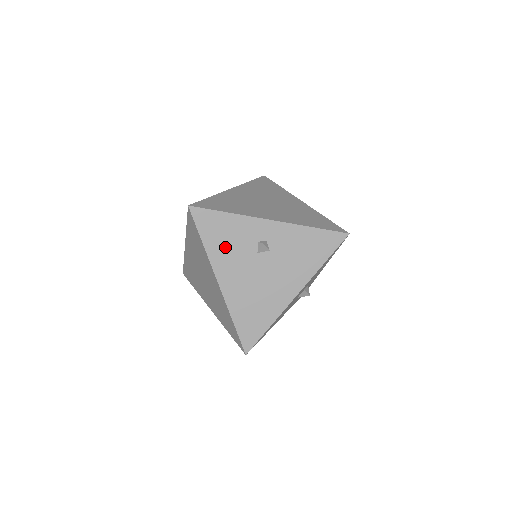
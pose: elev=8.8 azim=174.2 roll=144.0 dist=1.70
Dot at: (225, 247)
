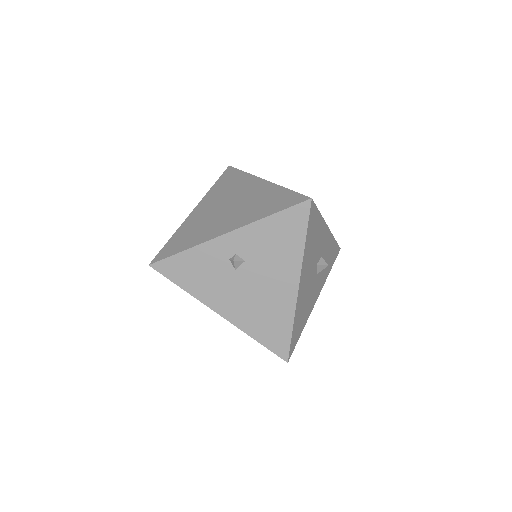
Dot at: (204, 281)
